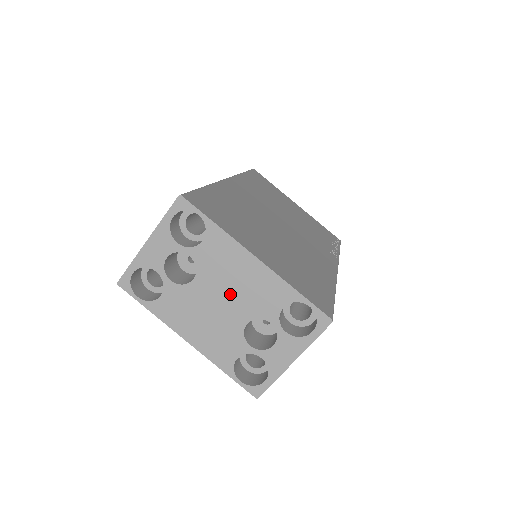
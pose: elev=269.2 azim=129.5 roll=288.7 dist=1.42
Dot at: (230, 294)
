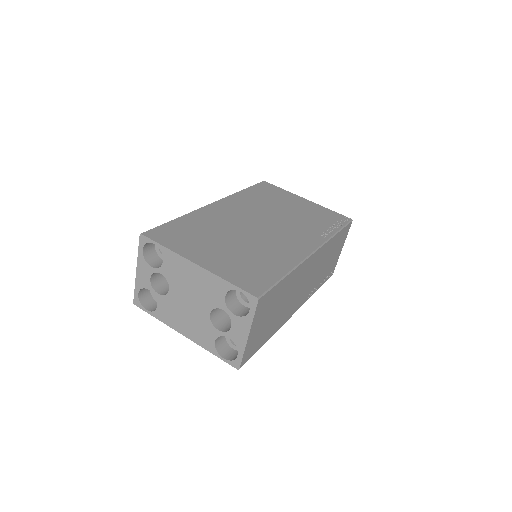
Dot at: (192, 295)
